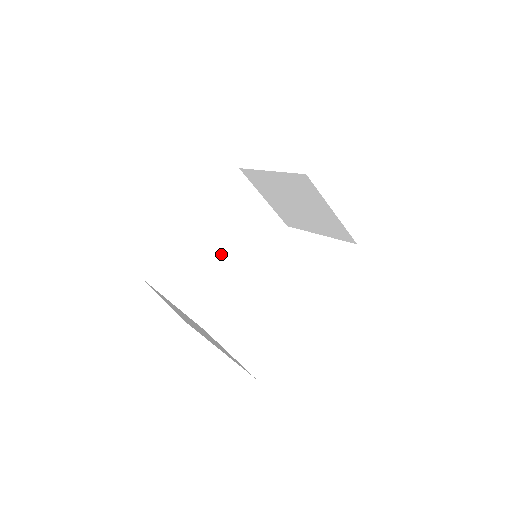
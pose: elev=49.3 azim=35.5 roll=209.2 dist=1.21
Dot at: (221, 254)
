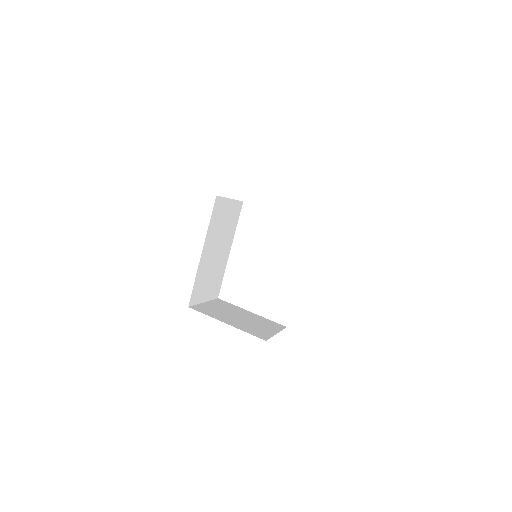
Dot at: (217, 253)
